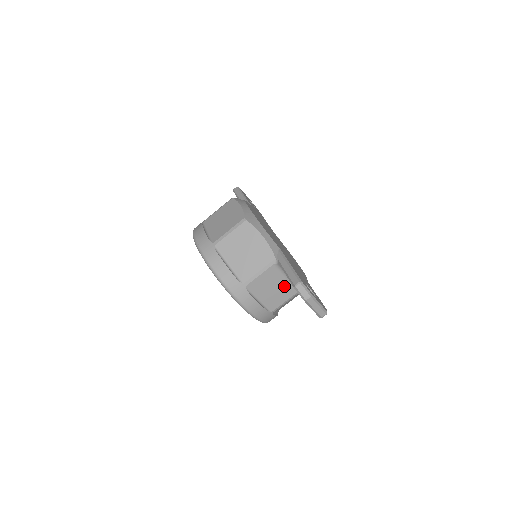
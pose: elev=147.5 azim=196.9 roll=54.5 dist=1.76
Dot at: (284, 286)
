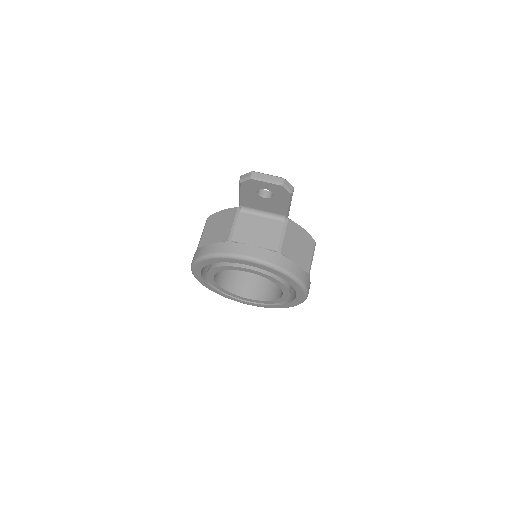
Dot at: (266, 224)
